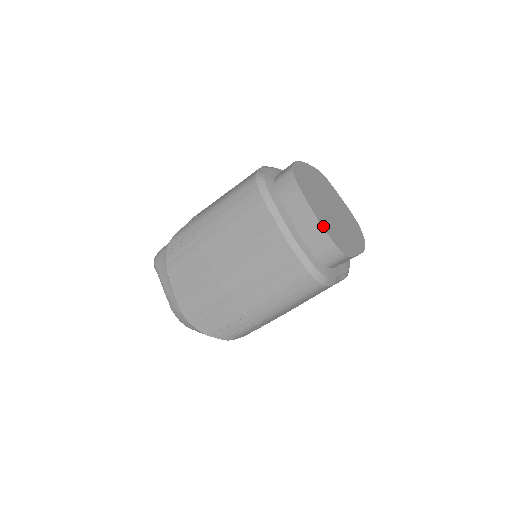
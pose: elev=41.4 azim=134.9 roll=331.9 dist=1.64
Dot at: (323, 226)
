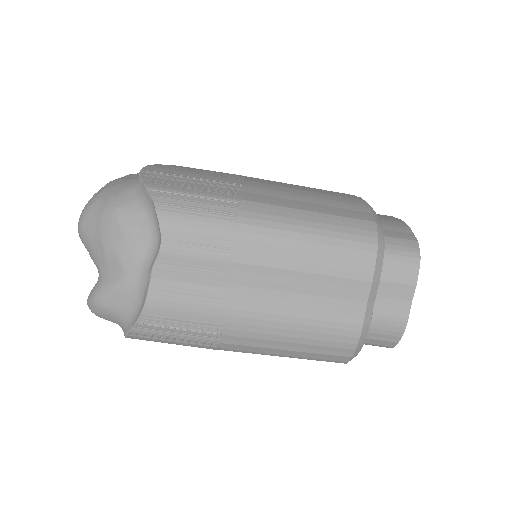
Dot at: occluded
